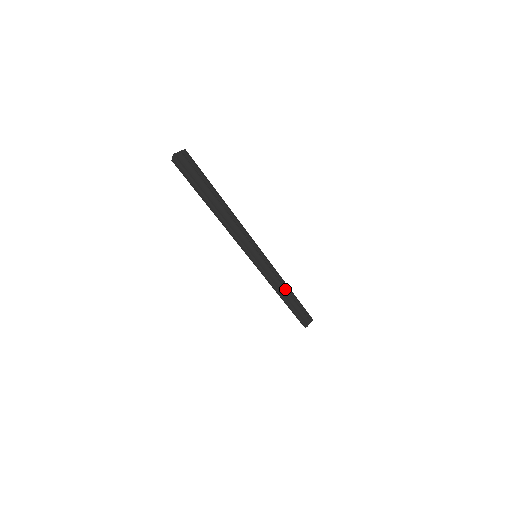
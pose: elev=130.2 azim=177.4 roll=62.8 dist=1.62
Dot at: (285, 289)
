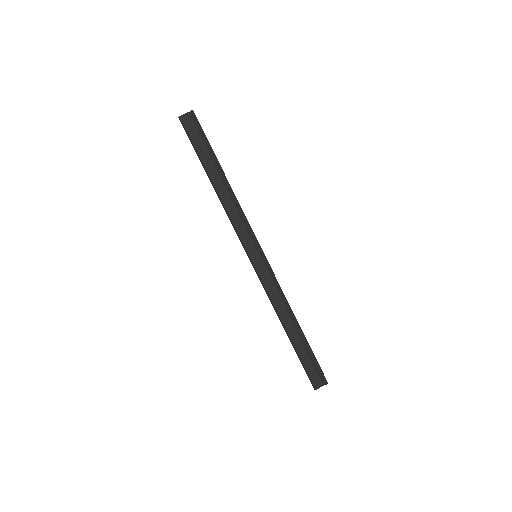
Dot at: (289, 316)
